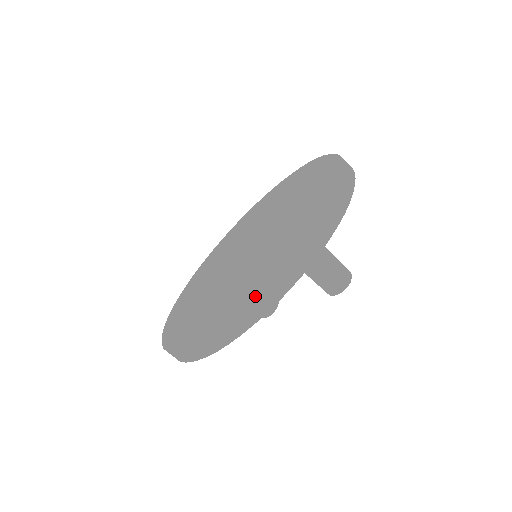
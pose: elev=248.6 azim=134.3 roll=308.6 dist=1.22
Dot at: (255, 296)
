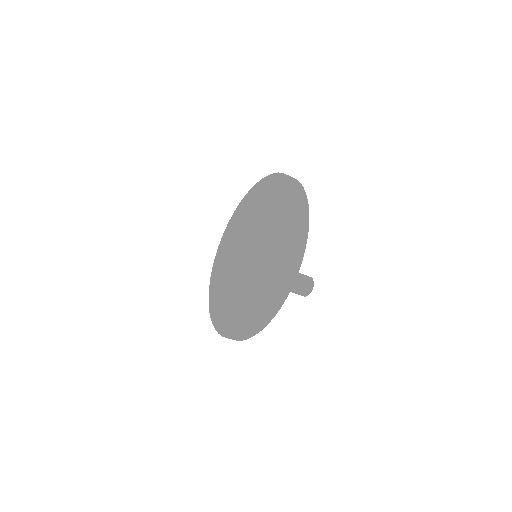
Dot at: (237, 337)
